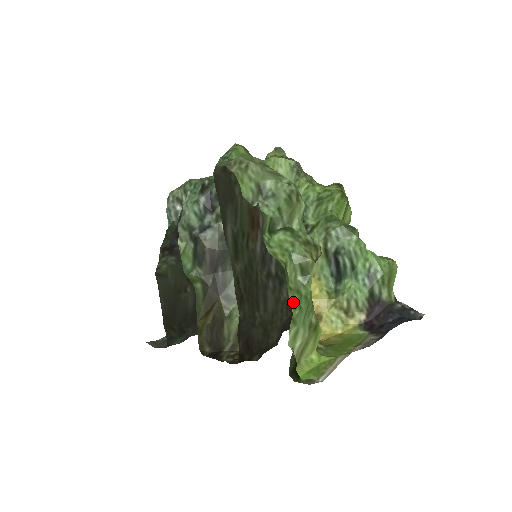
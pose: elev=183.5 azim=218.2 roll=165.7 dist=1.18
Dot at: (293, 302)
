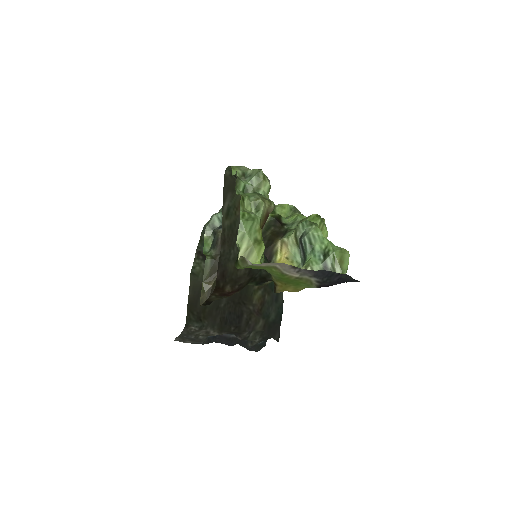
Dot at: (243, 215)
